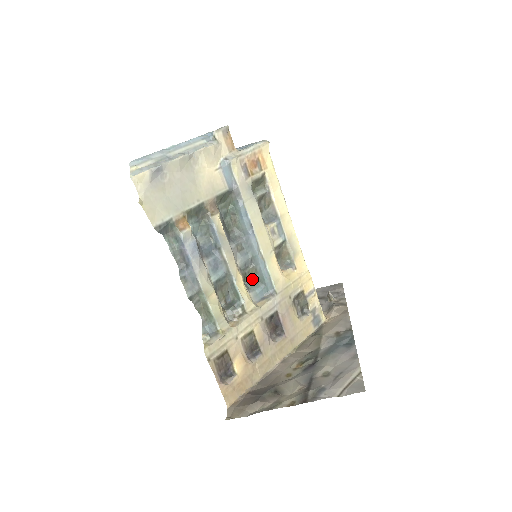
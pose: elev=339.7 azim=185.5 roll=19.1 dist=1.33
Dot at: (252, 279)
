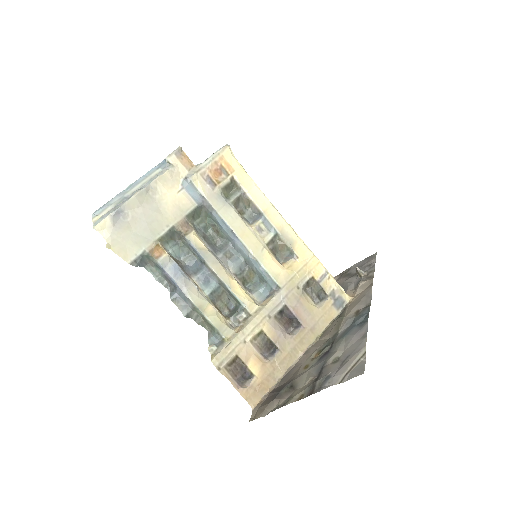
Dot at: (253, 280)
